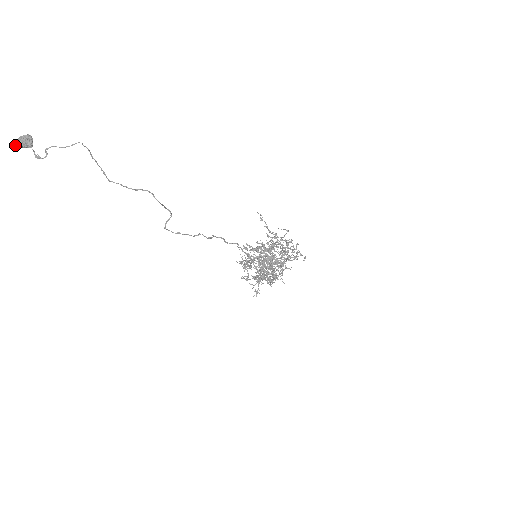
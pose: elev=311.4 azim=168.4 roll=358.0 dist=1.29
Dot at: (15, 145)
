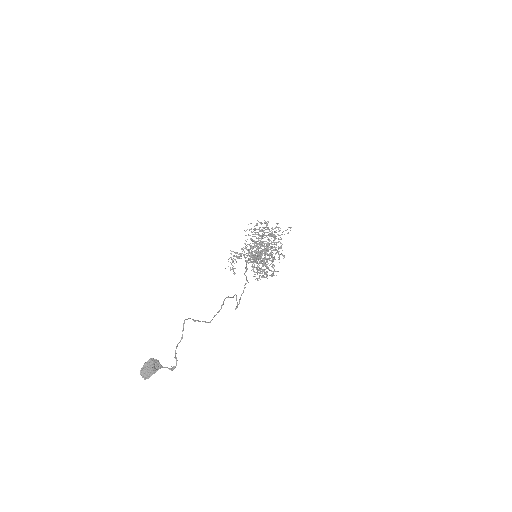
Dot at: occluded
